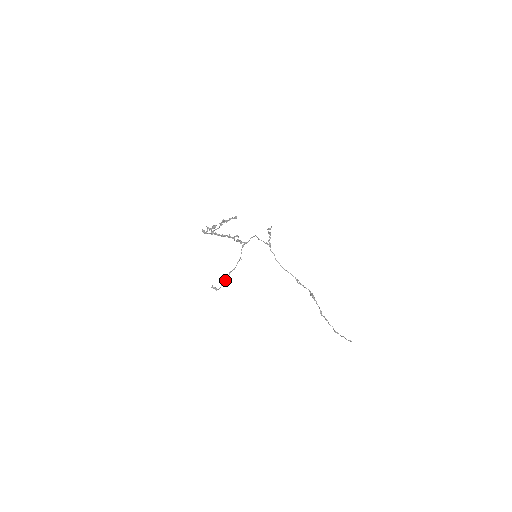
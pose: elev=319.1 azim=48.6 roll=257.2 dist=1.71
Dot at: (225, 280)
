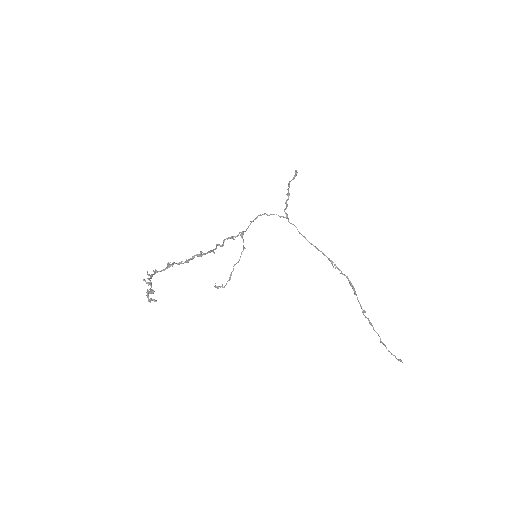
Dot at: occluded
